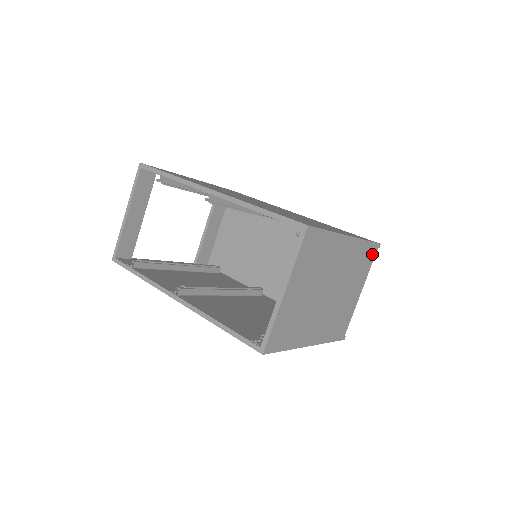
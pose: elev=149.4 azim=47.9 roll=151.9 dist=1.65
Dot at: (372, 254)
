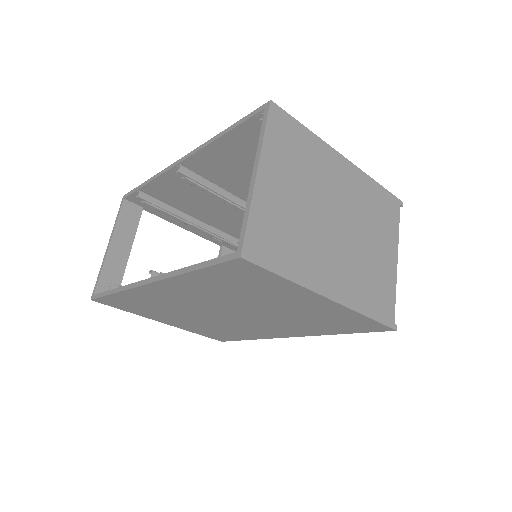
Dot at: (394, 209)
